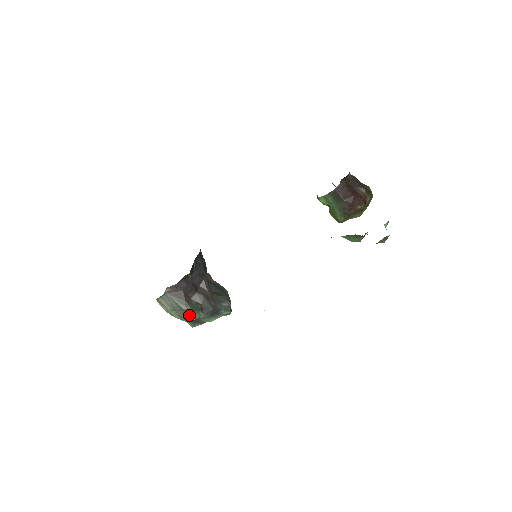
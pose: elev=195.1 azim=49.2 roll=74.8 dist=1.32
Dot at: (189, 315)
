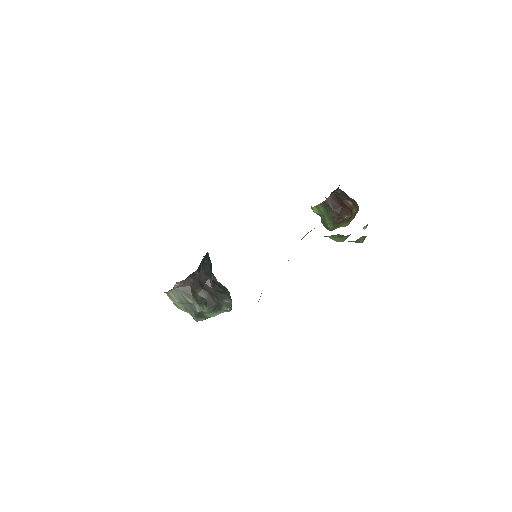
Dot at: (194, 308)
